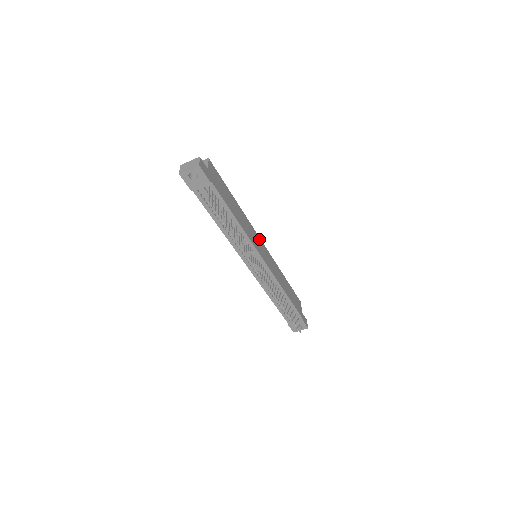
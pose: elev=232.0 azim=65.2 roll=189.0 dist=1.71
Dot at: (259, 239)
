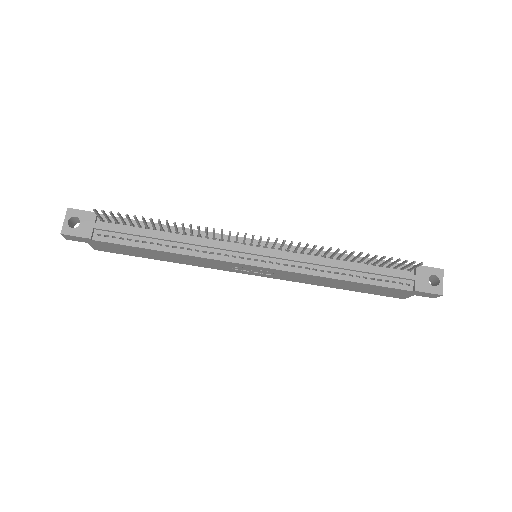
Dot at: occluded
